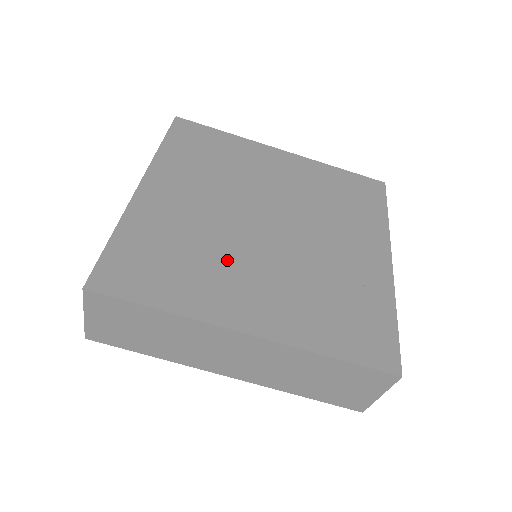
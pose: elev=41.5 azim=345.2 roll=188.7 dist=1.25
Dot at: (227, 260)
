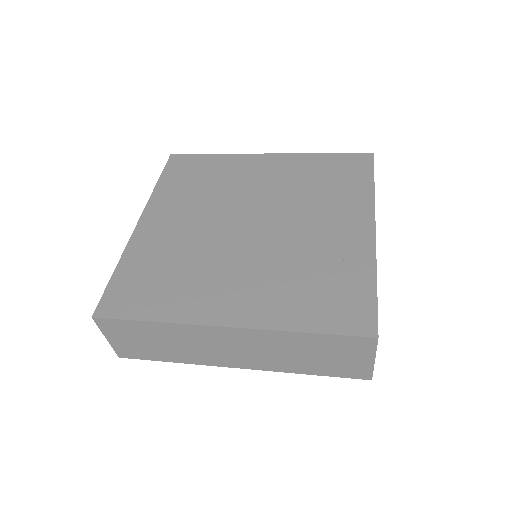
Dot at: (210, 267)
